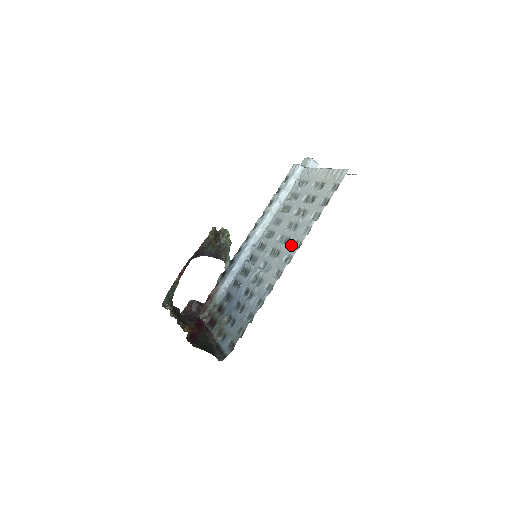
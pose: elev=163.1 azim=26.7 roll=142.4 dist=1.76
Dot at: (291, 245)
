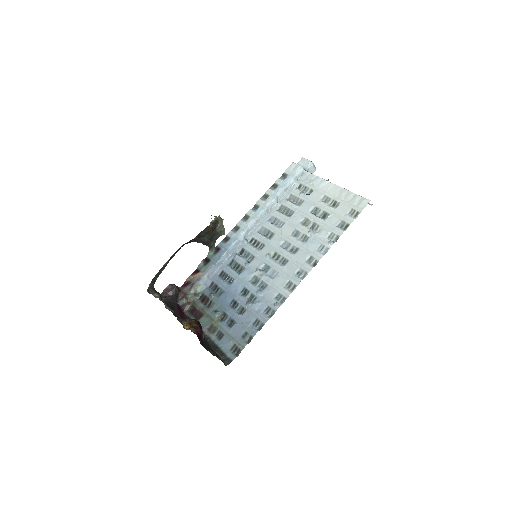
Dot at: (304, 259)
